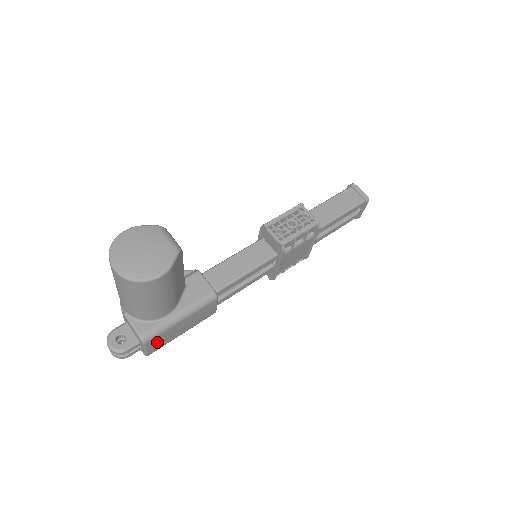
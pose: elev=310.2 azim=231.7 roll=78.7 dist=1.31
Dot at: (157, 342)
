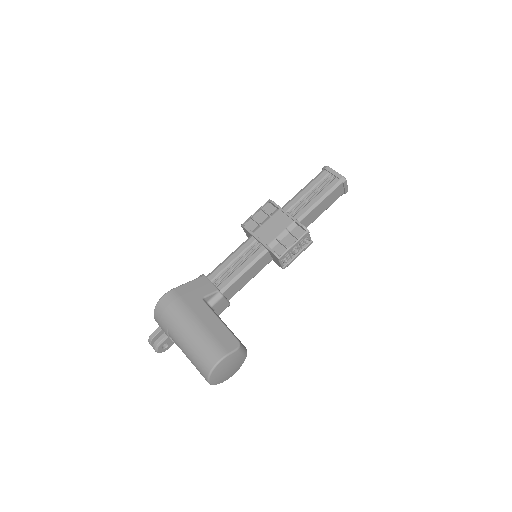
Dot at: occluded
